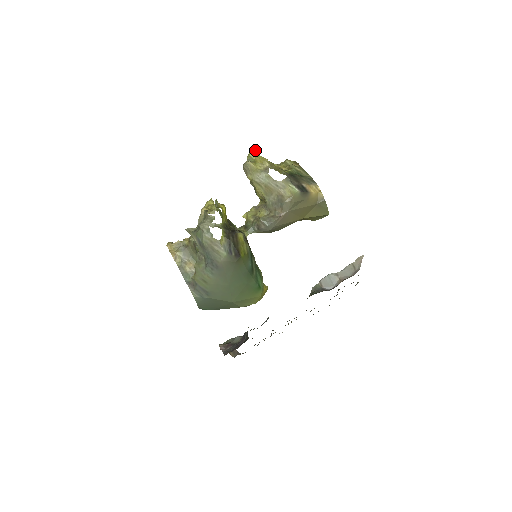
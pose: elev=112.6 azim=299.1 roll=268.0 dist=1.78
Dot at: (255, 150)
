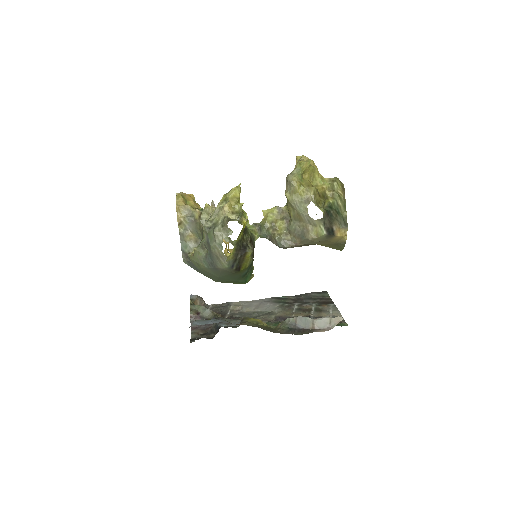
Dot at: (309, 162)
